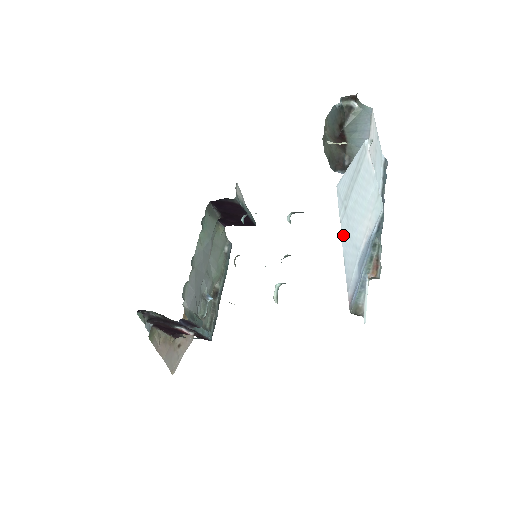
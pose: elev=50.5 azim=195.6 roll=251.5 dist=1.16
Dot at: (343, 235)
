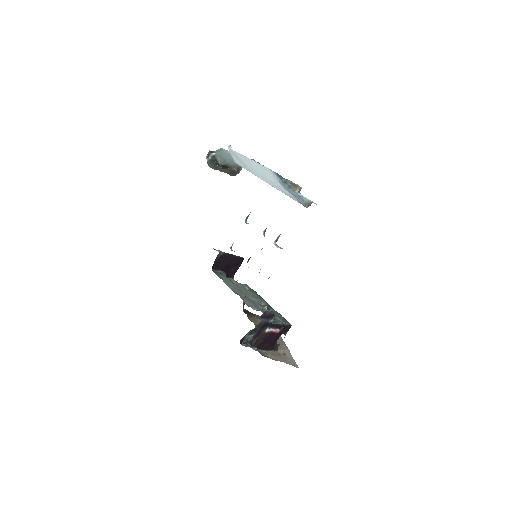
Dot at: (261, 179)
